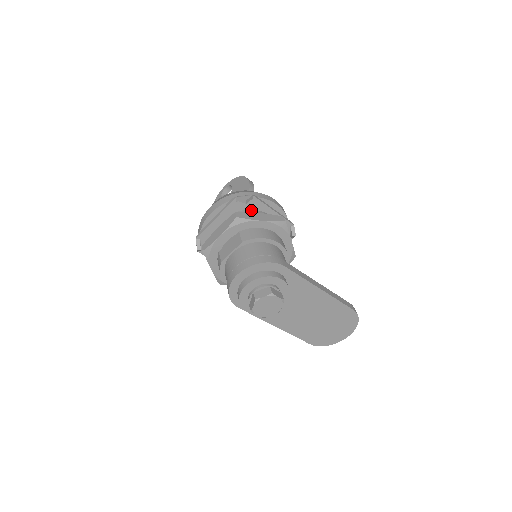
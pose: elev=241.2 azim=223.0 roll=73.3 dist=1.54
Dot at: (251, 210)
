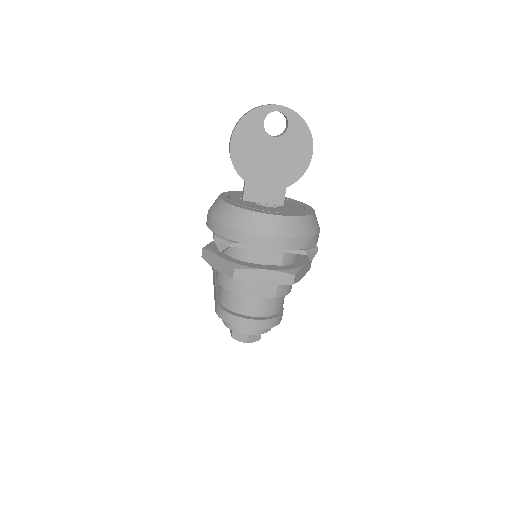
Dot at: occluded
